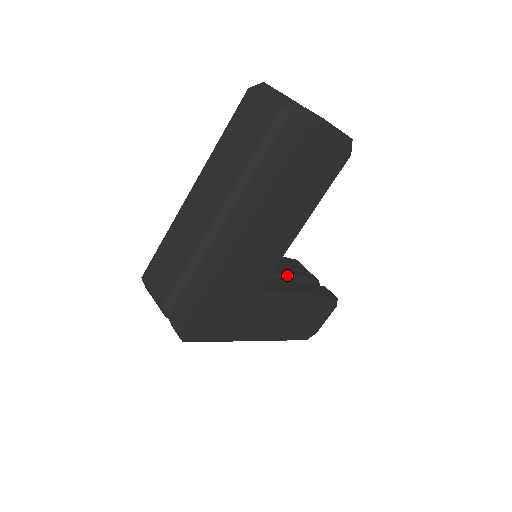
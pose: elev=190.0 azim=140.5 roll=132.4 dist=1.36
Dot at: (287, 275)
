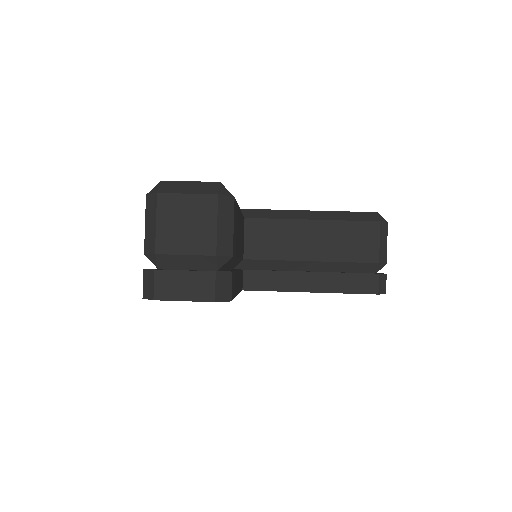
Dot at: (315, 261)
